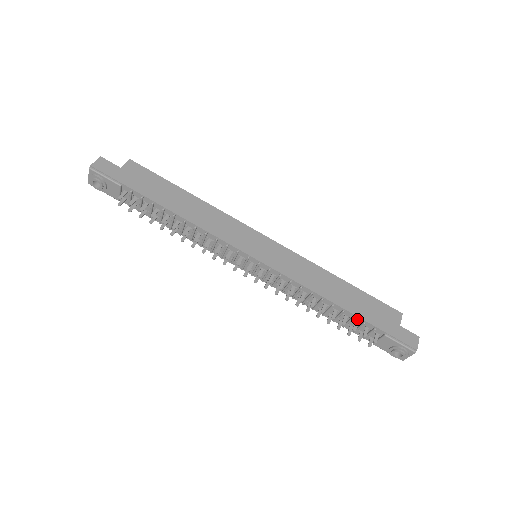
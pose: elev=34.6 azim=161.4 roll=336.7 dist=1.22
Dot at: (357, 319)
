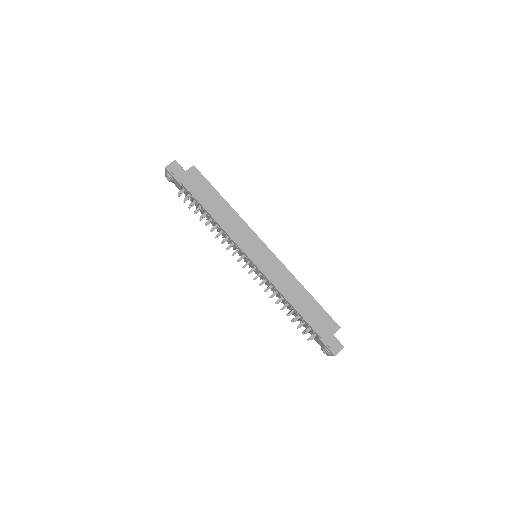
Dot at: (305, 321)
